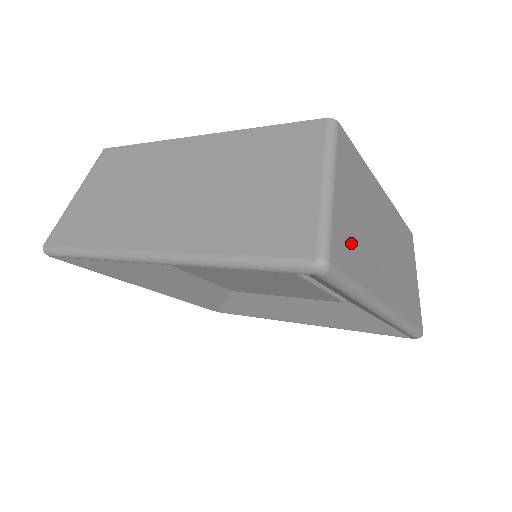
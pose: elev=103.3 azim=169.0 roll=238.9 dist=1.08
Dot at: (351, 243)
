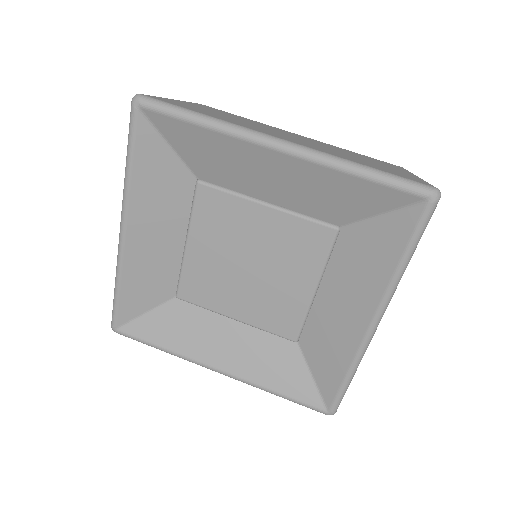
Dot at: (190, 107)
